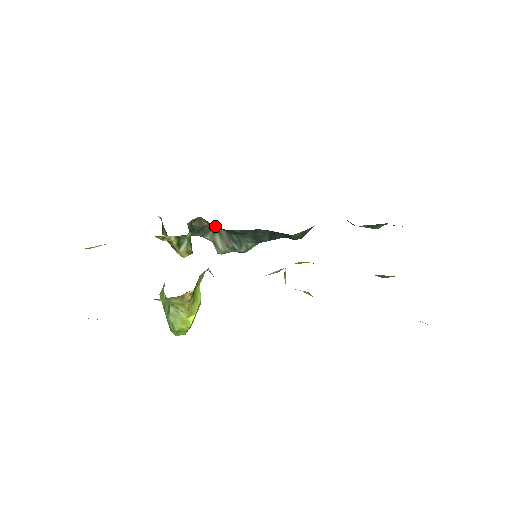
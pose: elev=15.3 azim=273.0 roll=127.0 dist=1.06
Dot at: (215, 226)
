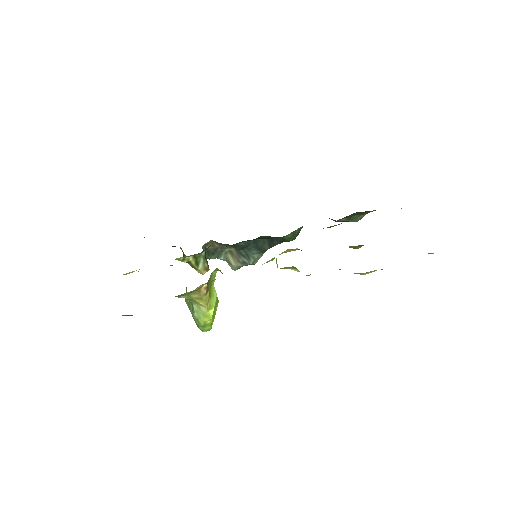
Dot at: (224, 245)
